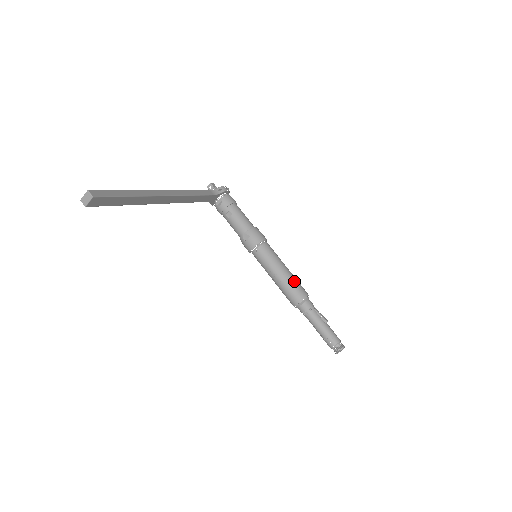
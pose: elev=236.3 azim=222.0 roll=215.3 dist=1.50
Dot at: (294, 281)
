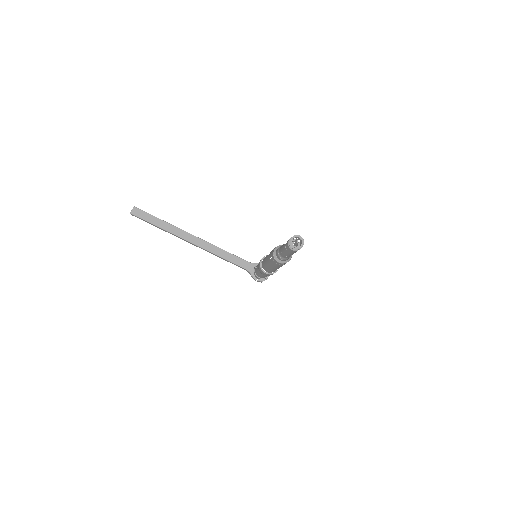
Dot at: occluded
